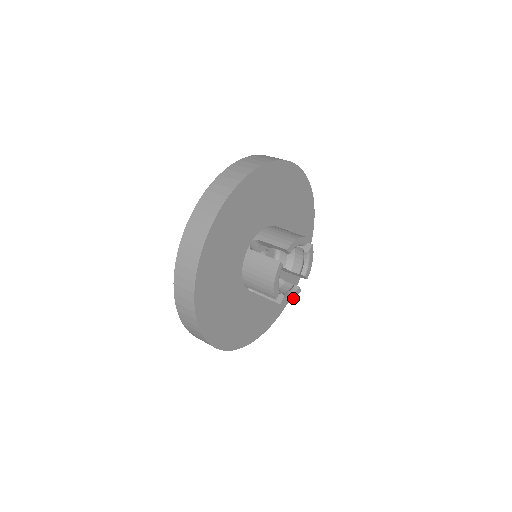
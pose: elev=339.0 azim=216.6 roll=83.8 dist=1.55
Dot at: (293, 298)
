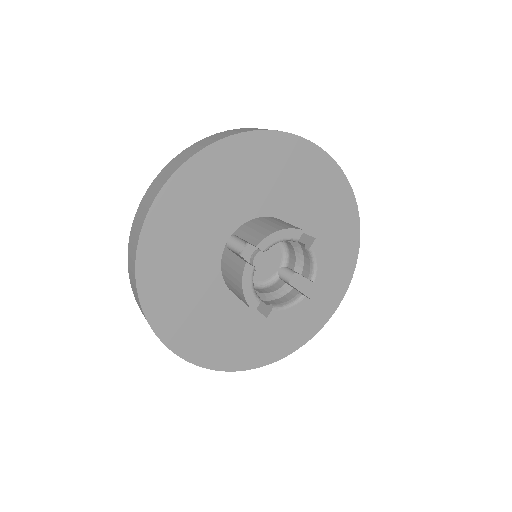
Dot at: (295, 310)
